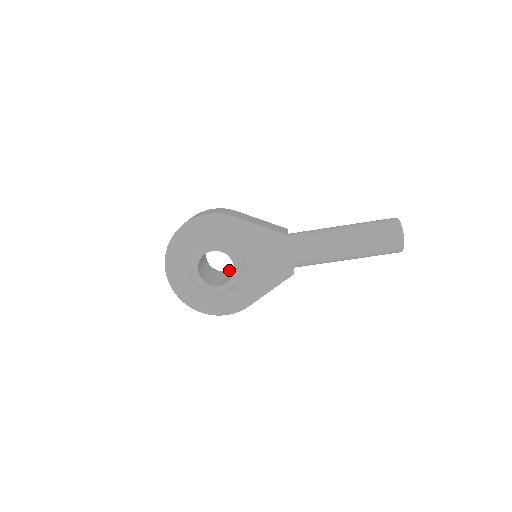
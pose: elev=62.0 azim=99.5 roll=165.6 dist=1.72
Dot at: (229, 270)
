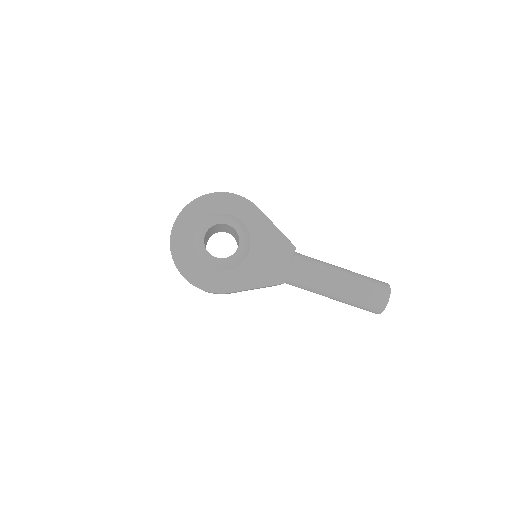
Dot at: occluded
